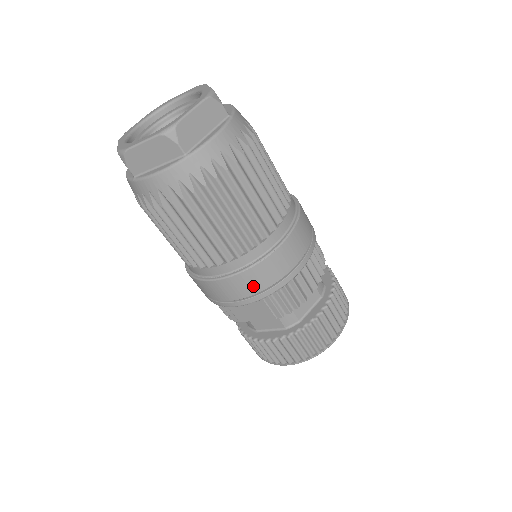
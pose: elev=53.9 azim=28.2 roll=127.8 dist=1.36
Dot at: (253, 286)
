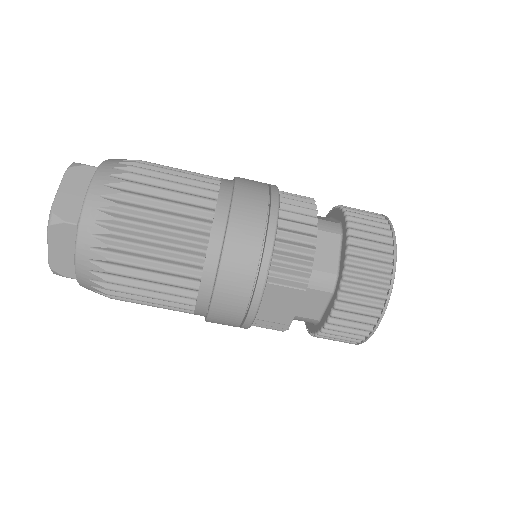
Dot at: (243, 279)
